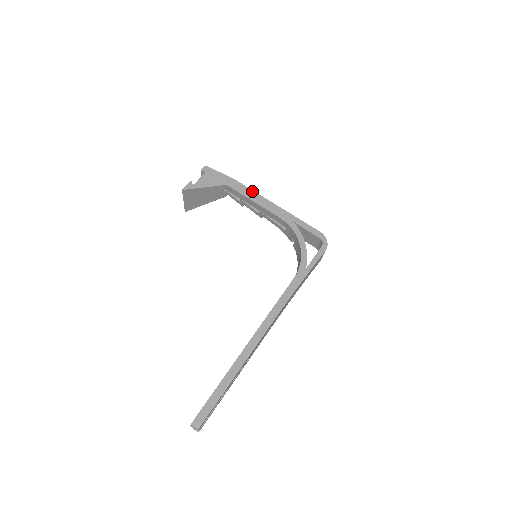
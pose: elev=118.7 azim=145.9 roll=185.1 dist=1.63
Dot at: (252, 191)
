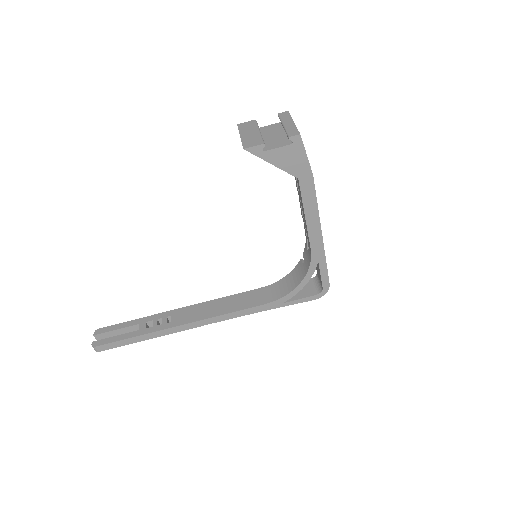
Dot at: (316, 205)
